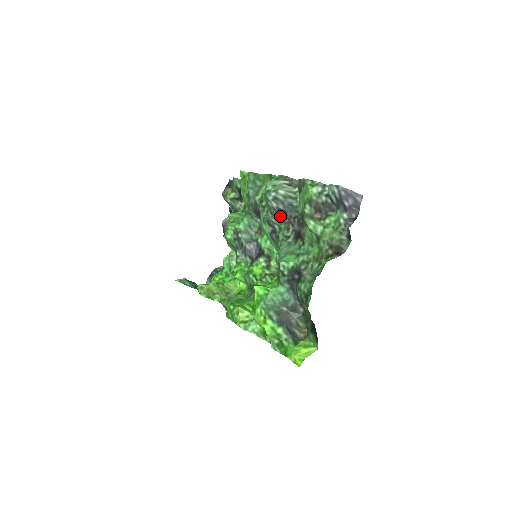
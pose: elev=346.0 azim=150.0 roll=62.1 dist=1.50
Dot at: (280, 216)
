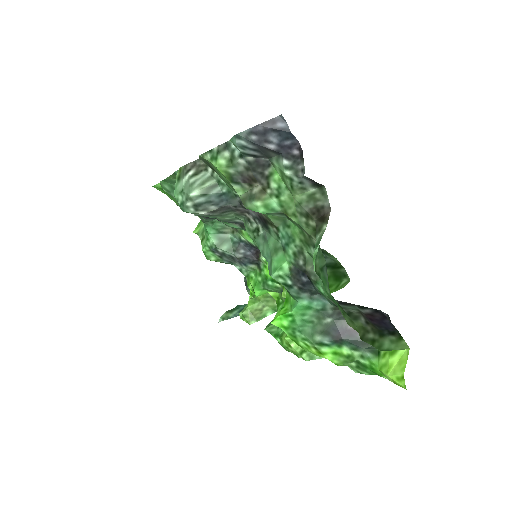
Dot at: (225, 214)
